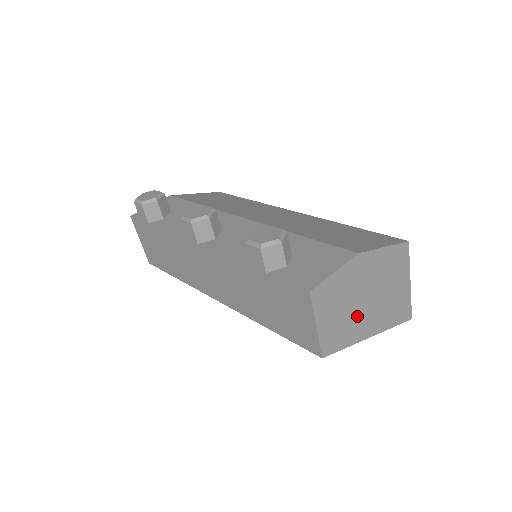
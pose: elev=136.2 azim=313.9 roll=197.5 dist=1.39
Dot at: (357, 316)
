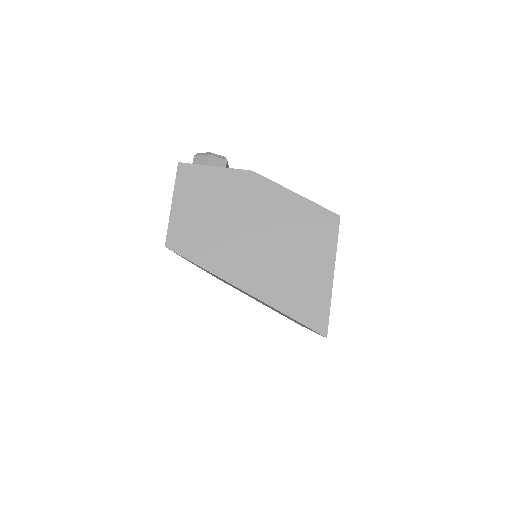
Dot at: (229, 242)
